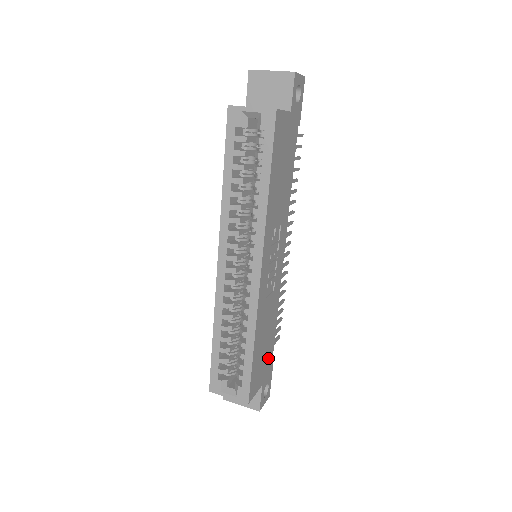
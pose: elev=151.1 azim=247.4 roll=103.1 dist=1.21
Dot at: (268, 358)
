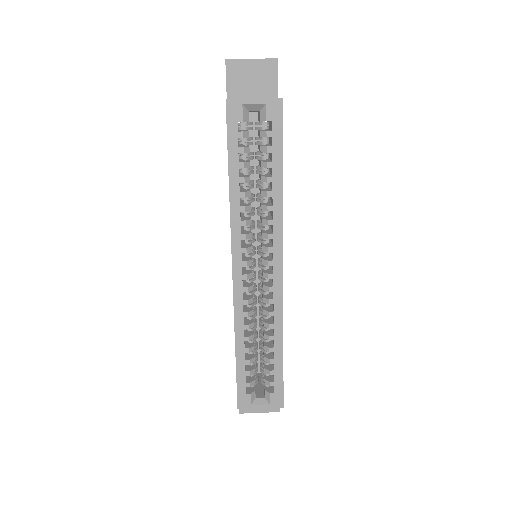
Dot at: occluded
